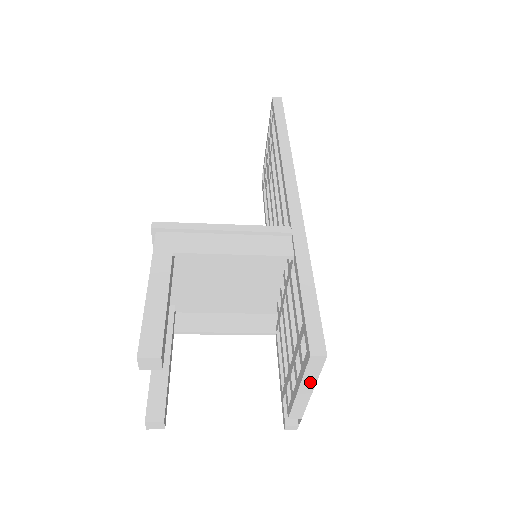
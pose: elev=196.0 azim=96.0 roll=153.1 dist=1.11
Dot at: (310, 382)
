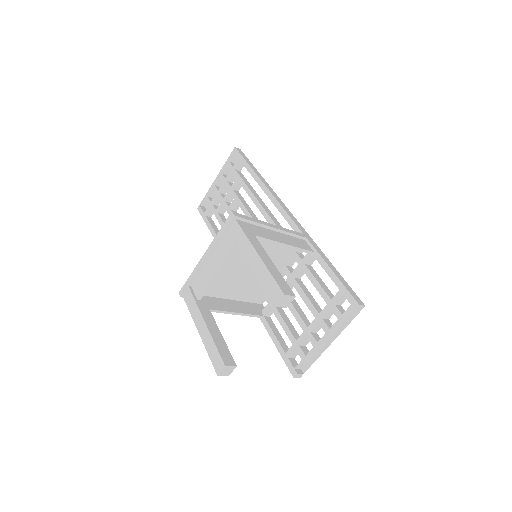
Dot at: (342, 328)
